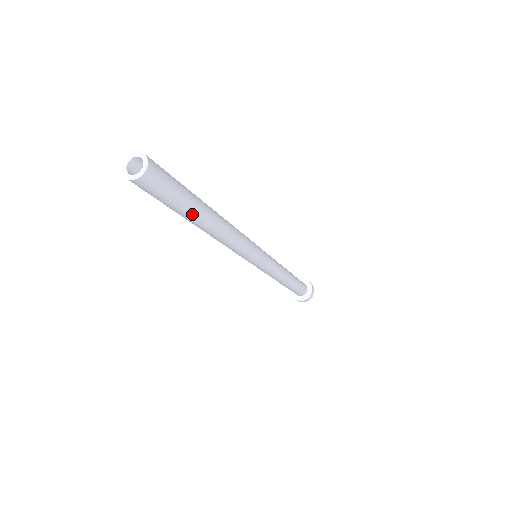
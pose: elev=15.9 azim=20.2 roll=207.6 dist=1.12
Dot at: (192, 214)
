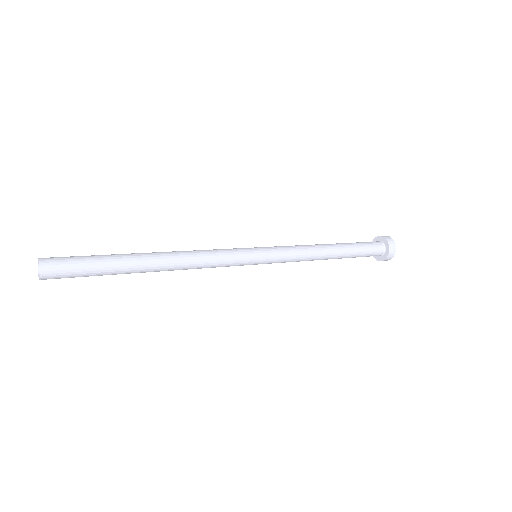
Dot at: occluded
